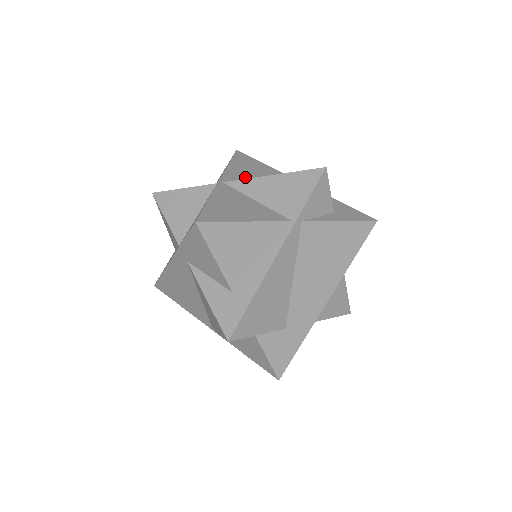
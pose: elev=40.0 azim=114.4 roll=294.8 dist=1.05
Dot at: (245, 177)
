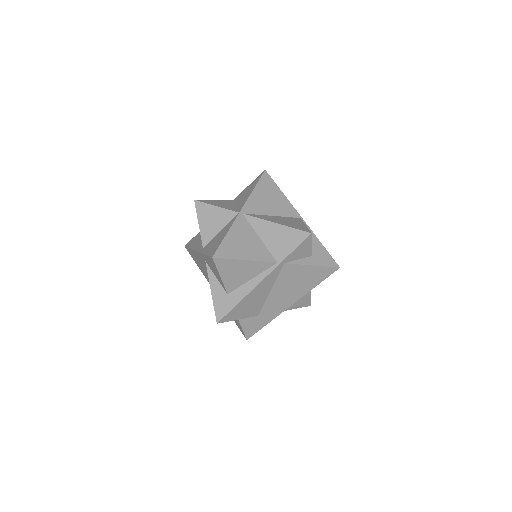
Dot at: (261, 208)
